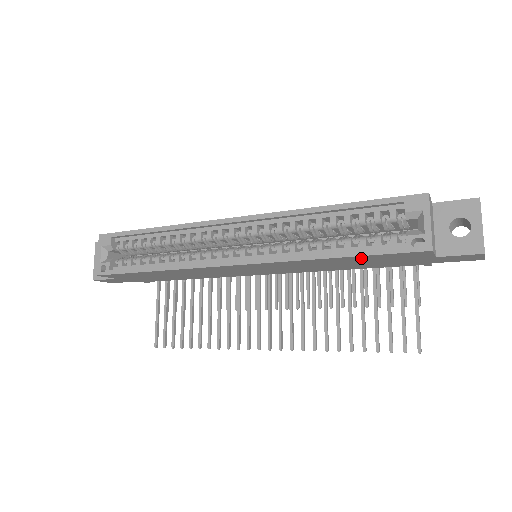
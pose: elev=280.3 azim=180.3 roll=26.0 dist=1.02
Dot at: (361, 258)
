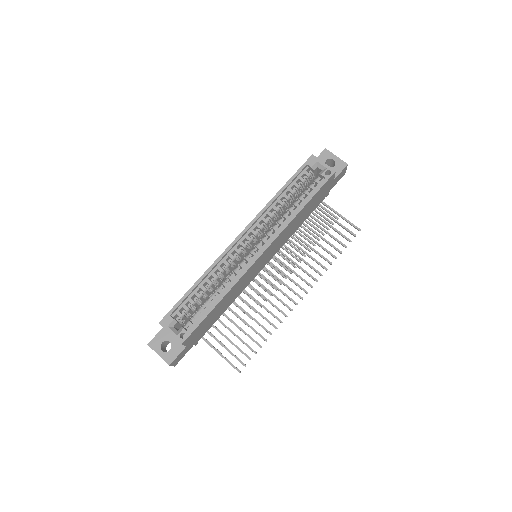
Dot at: (312, 201)
